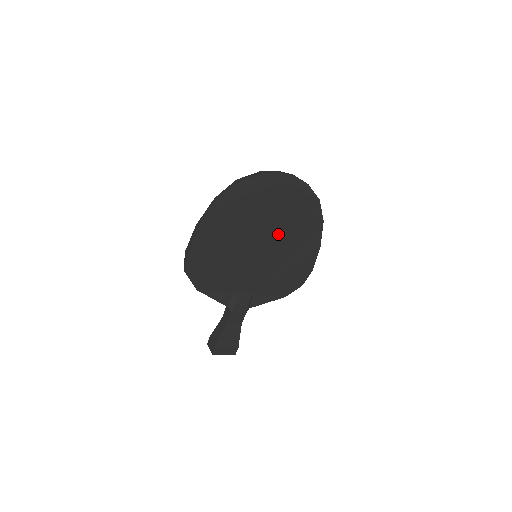
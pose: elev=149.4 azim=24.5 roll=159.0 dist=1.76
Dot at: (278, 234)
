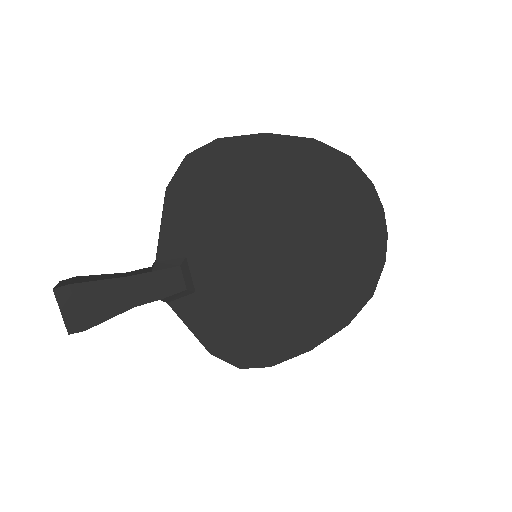
Dot at: (303, 266)
